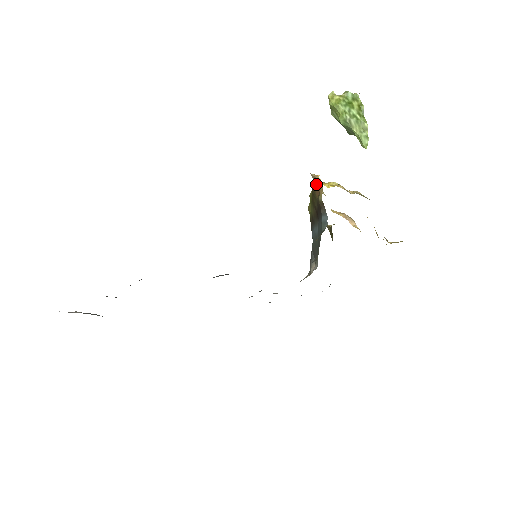
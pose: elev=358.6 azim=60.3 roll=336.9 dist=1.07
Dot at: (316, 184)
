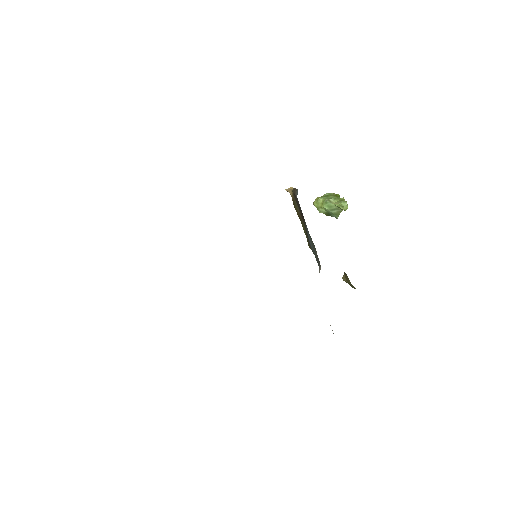
Dot at: (292, 194)
